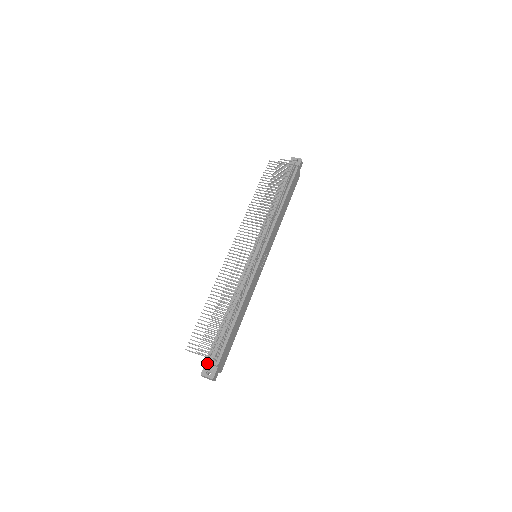
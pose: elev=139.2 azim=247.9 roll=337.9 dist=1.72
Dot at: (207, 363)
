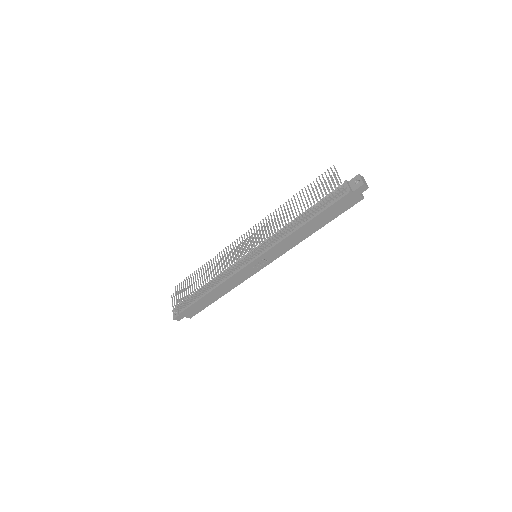
Dot at: occluded
